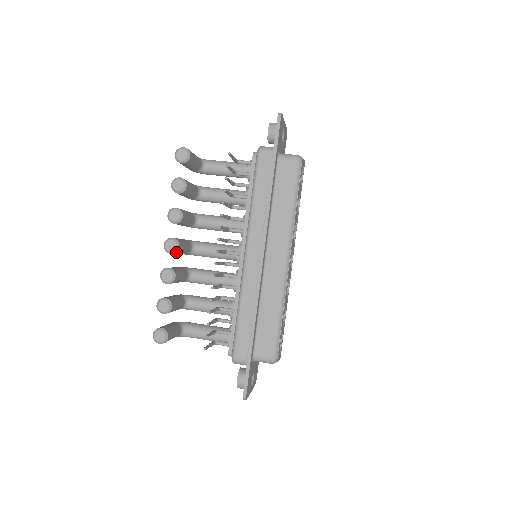
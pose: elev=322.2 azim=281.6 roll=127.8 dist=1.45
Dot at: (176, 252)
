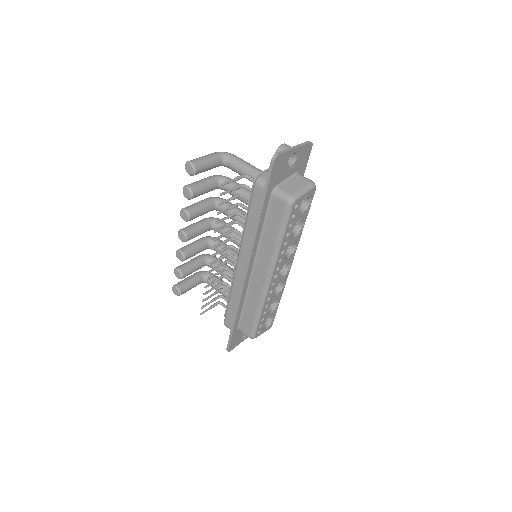
Dot at: (186, 241)
